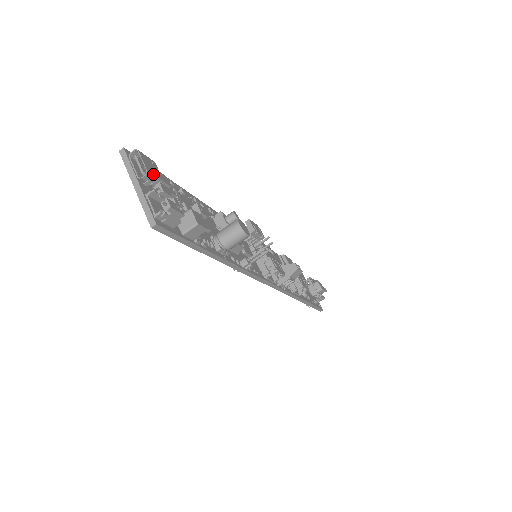
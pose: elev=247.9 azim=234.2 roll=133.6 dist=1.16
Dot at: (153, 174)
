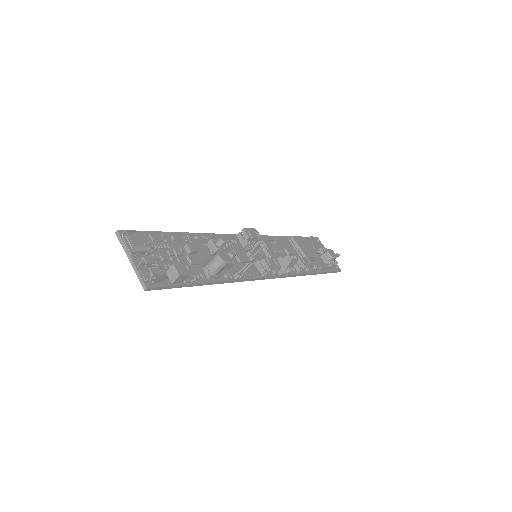
Dot at: (140, 247)
